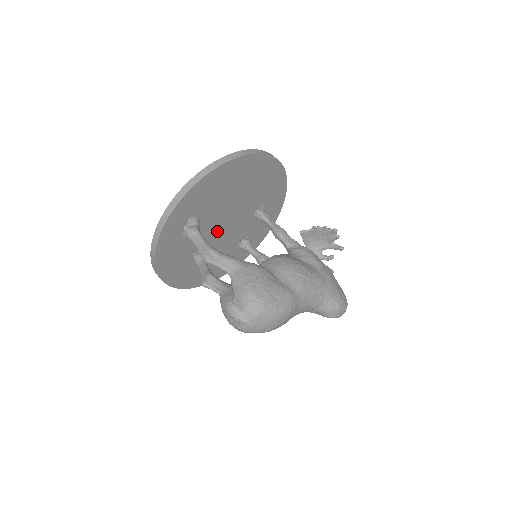
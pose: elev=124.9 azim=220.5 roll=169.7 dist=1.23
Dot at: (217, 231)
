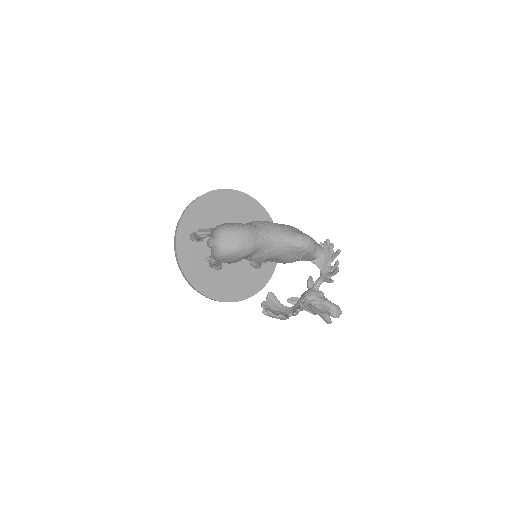
Dot at: occluded
